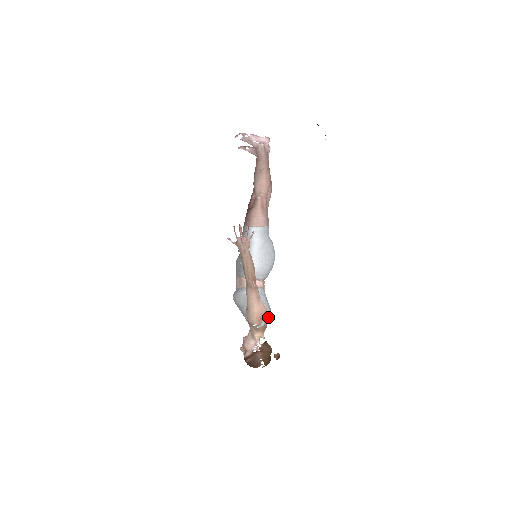
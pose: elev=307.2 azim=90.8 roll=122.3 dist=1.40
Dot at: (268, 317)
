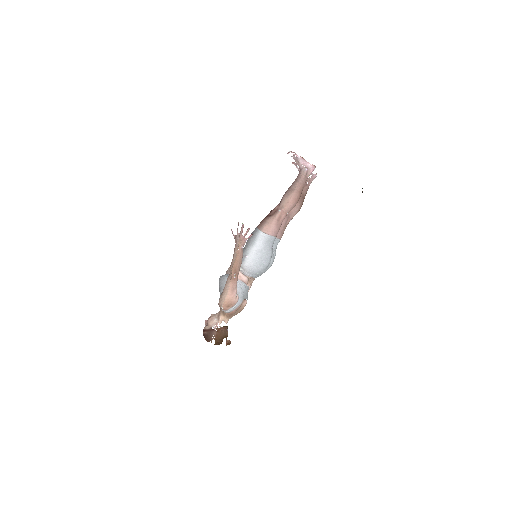
Dot at: (236, 308)
